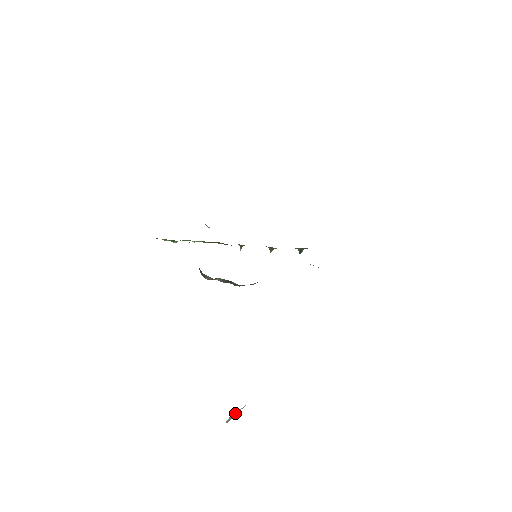
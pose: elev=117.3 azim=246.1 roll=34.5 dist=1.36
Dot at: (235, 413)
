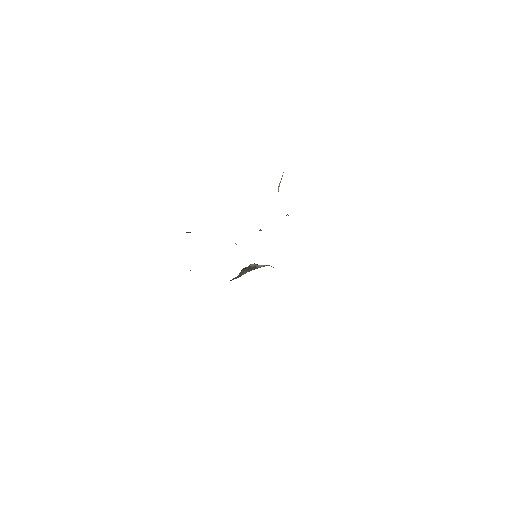
Dot at: occluded
